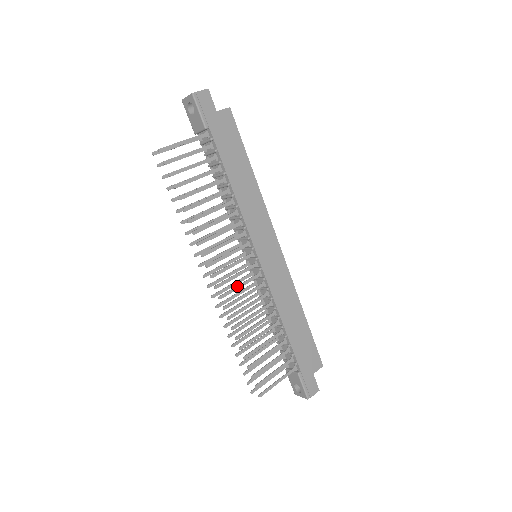
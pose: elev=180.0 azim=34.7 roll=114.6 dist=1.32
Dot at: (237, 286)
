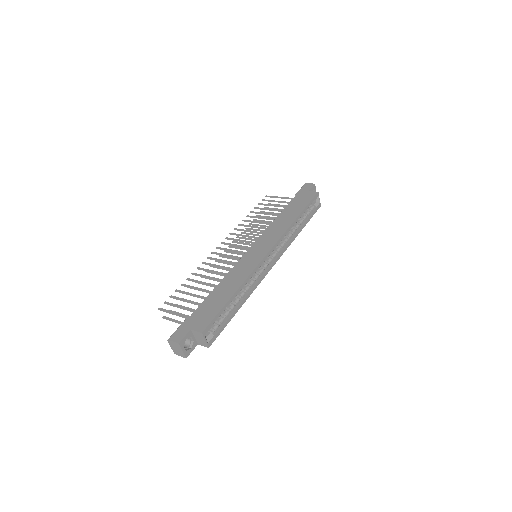
Dot at: (226, 254)
